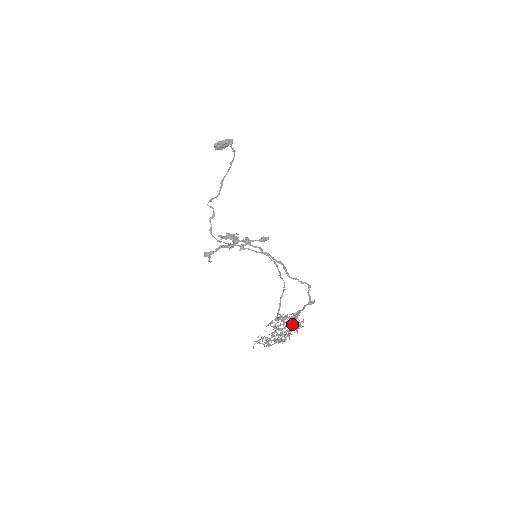
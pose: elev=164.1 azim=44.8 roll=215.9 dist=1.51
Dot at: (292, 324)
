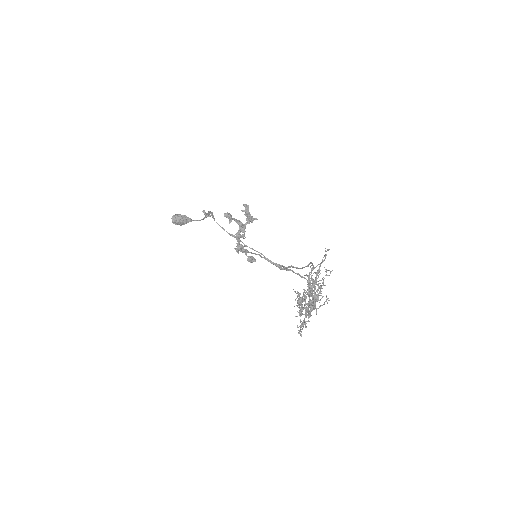
Dot at: (313, 303)
